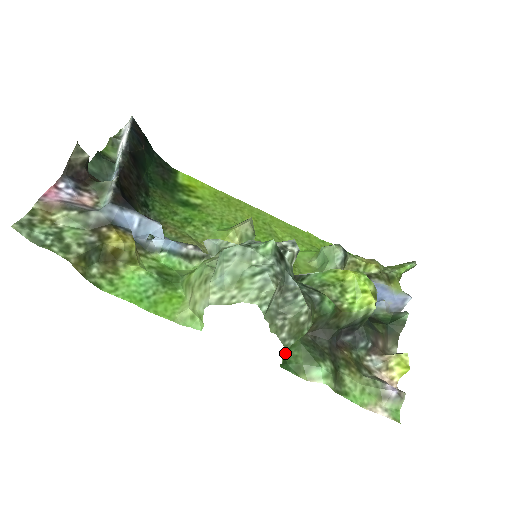
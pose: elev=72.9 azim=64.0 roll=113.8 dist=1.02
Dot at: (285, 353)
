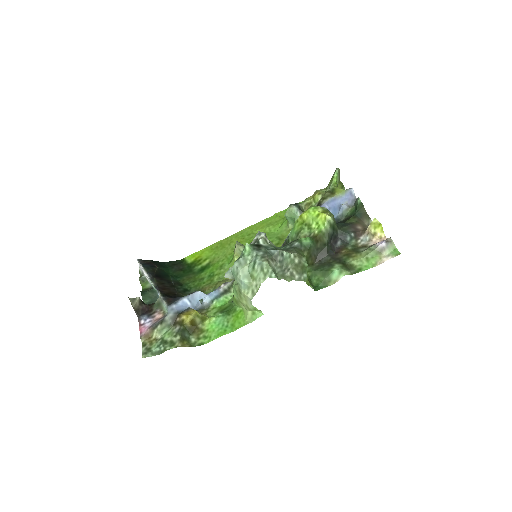
Dot at: (309, 283)
